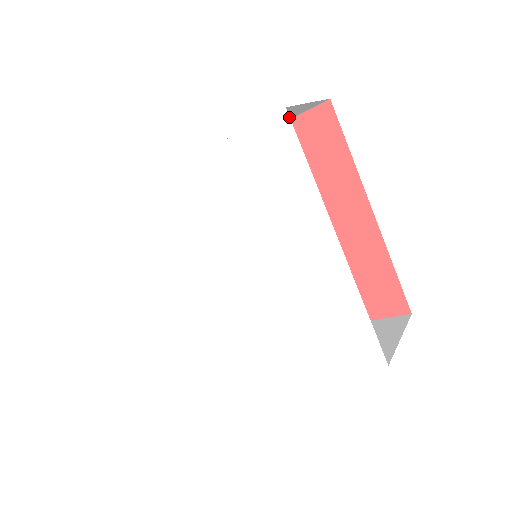
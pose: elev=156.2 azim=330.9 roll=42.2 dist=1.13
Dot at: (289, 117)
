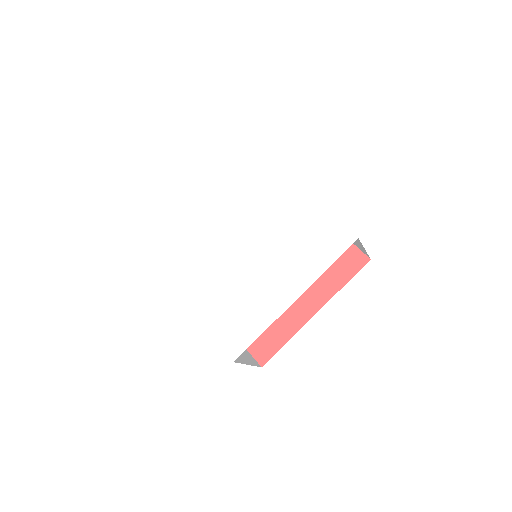
Dot at: (255, 147)
